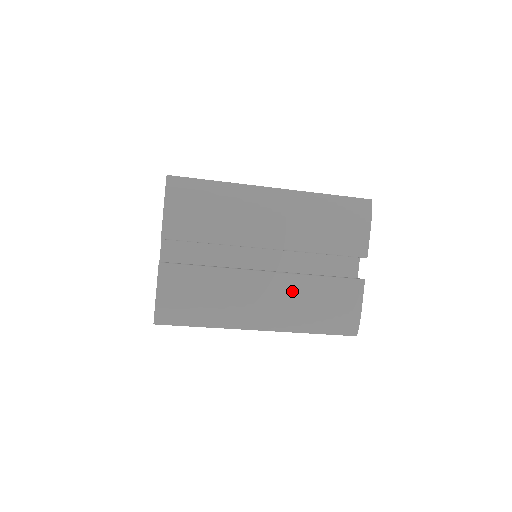
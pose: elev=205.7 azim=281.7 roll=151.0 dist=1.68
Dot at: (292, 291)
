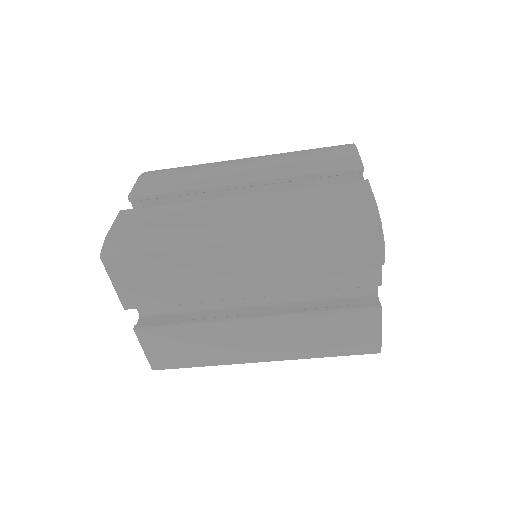
Dot at: (273, 201)
